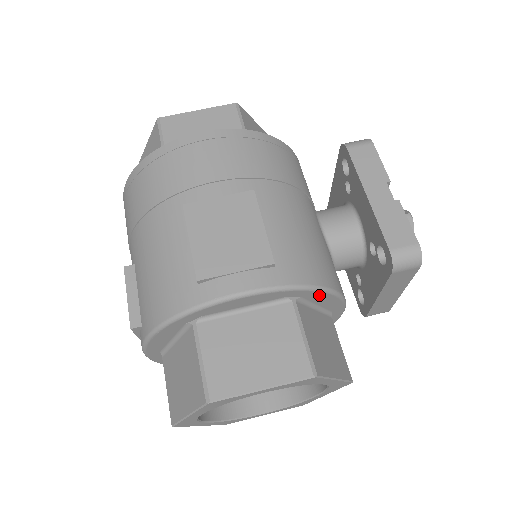
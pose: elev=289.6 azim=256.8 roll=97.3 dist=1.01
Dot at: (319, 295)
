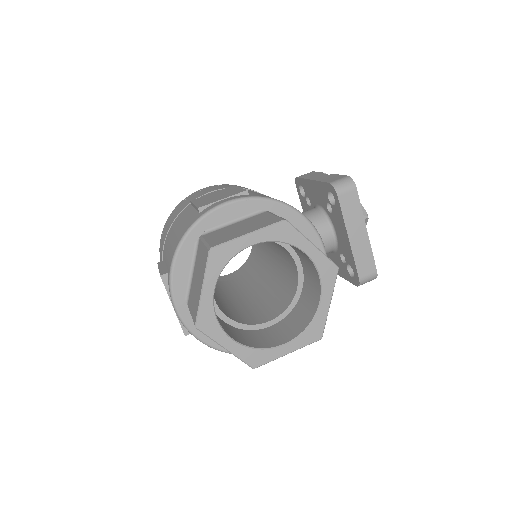
Dot at: (288, 212)
